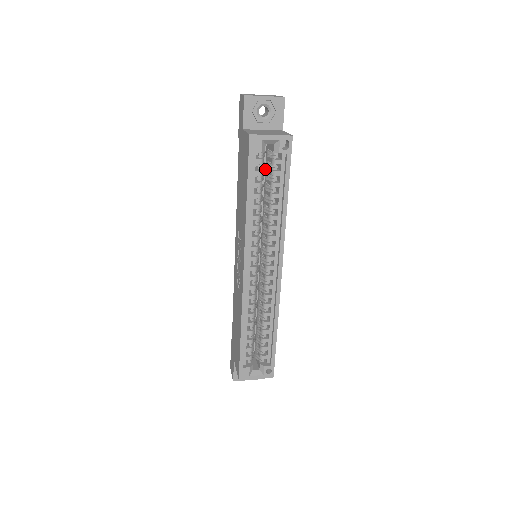
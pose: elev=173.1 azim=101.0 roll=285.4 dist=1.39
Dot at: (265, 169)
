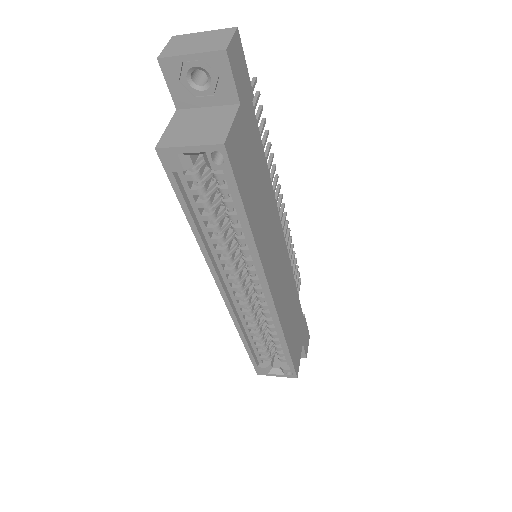
Dot at: occluded
